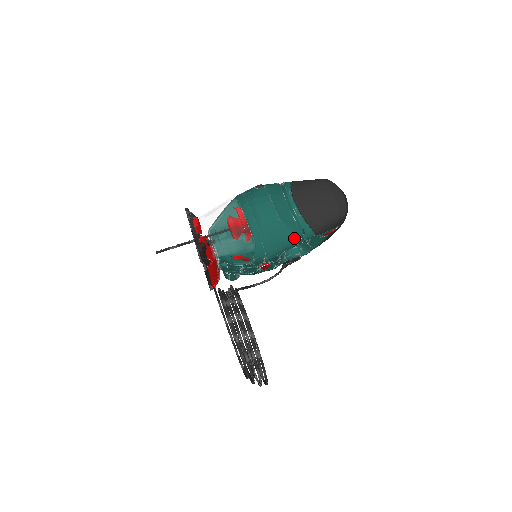
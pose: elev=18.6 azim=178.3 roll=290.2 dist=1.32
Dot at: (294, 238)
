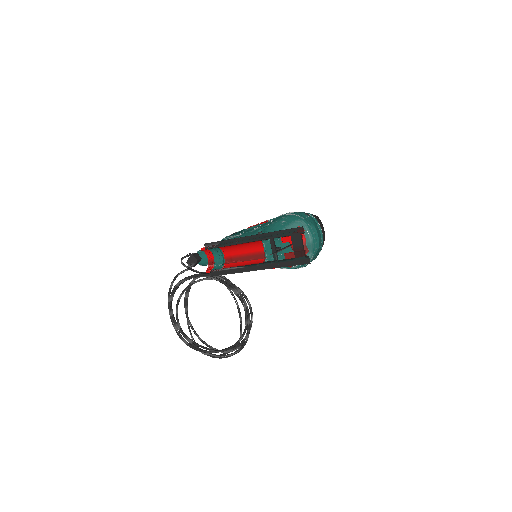
Dot at: (316, 257)
